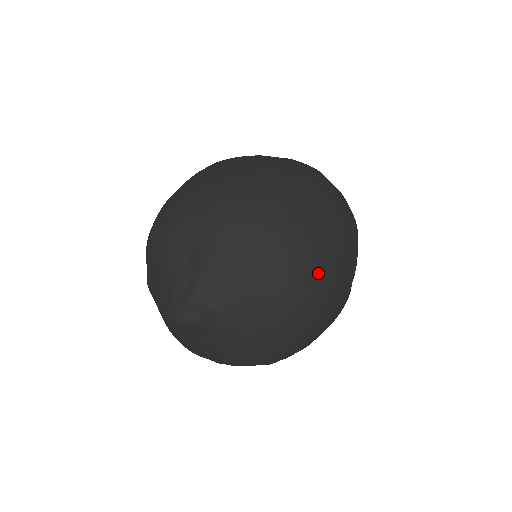
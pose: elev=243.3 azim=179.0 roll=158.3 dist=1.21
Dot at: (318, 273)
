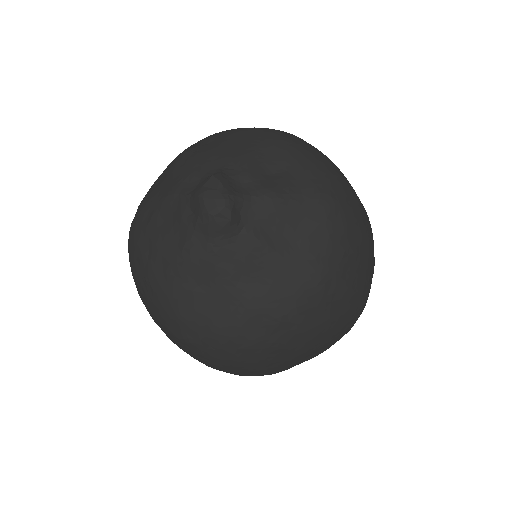
Dot at: (325, 317)
